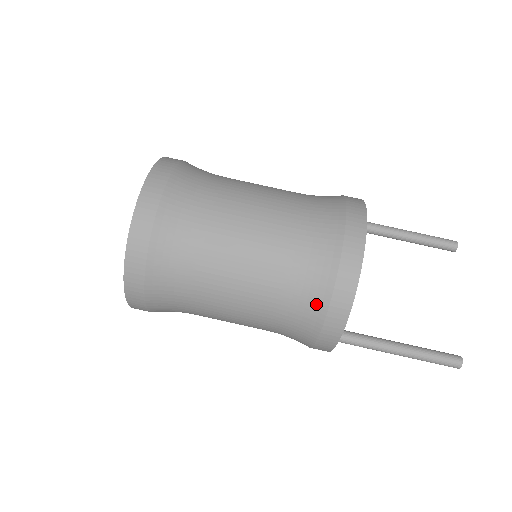
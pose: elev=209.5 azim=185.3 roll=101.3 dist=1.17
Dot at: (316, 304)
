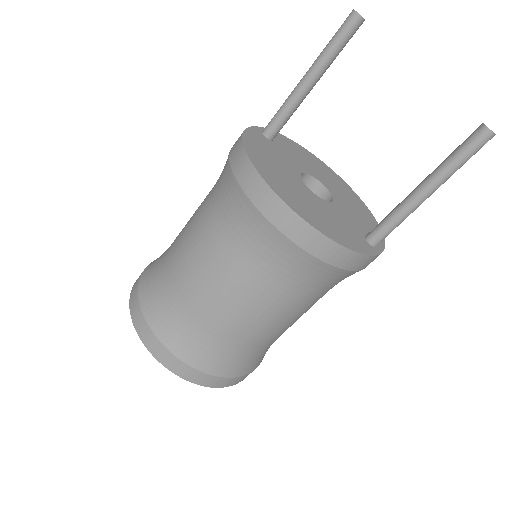
Dot at: (323, 272)
